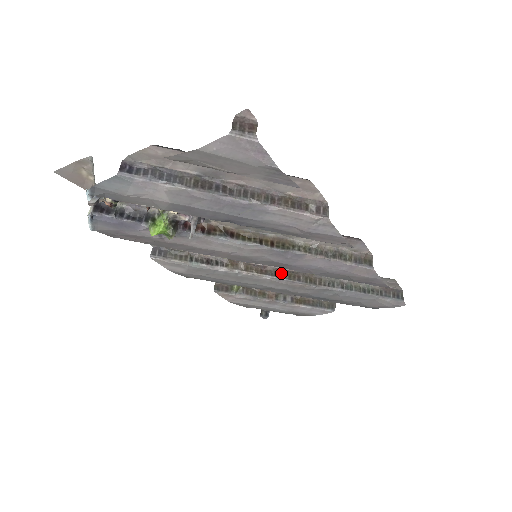
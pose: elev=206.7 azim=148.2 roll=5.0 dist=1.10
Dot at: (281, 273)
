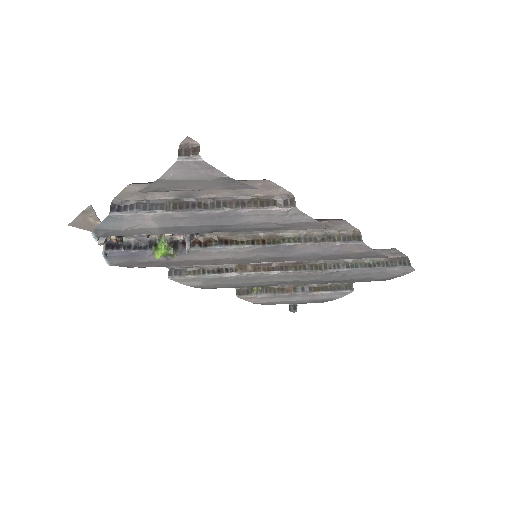
Dot at: (287, 266)
